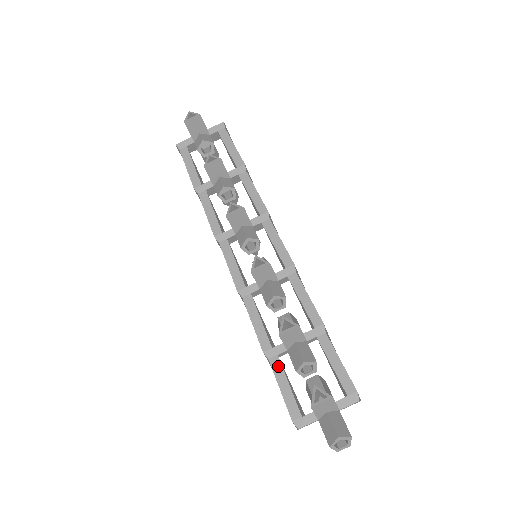
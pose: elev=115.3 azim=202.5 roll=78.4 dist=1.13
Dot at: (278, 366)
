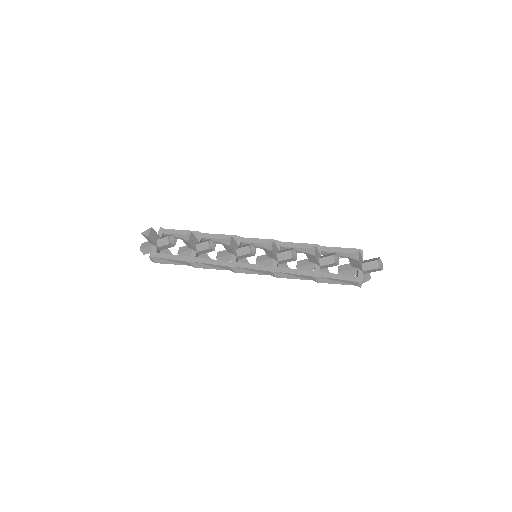
Dot at: (325, 274)
